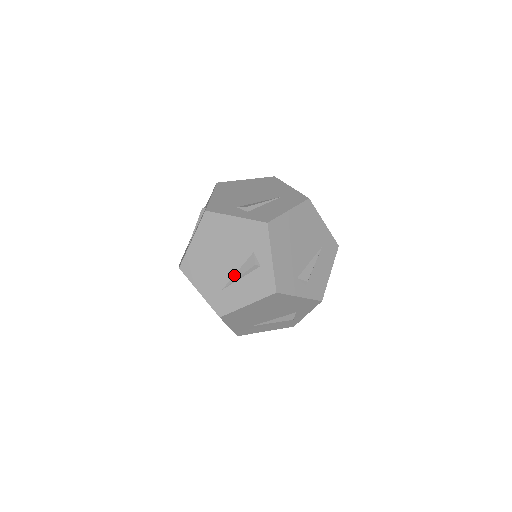
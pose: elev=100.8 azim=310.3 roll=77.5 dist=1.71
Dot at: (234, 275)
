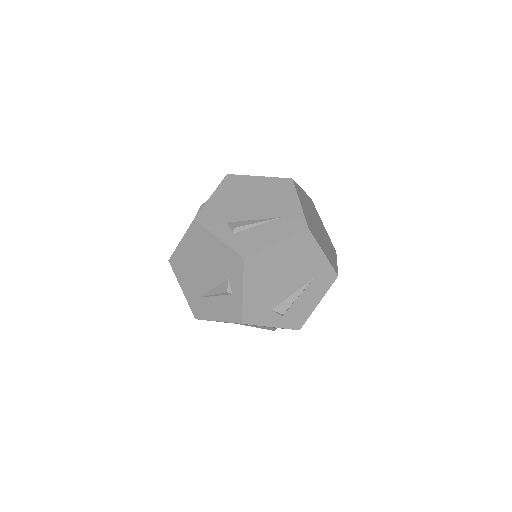
Dot at: (210, 290)
